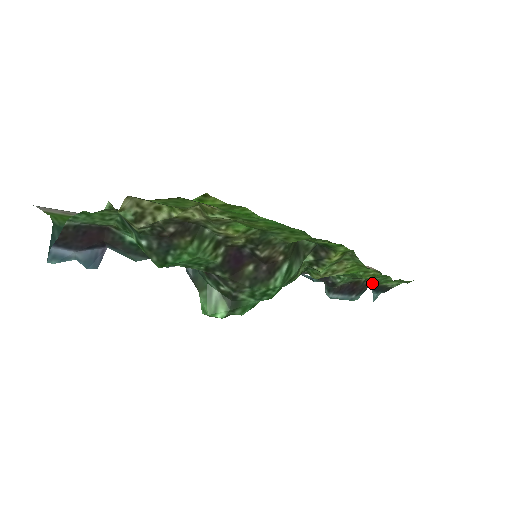
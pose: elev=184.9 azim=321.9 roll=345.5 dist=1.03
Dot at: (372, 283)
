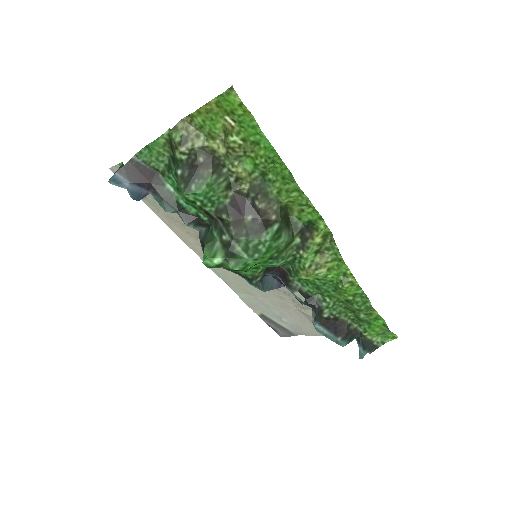
Dot at: (357, 332)
